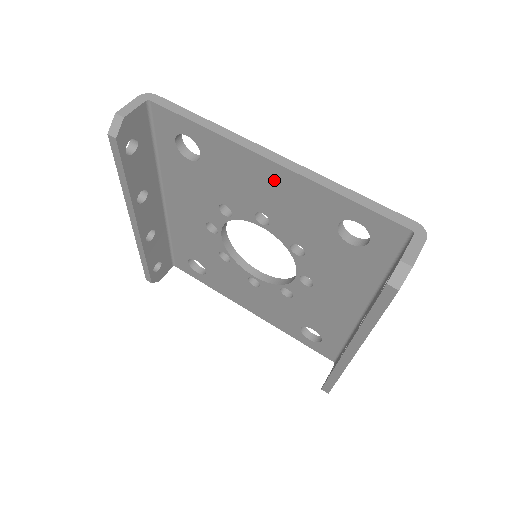
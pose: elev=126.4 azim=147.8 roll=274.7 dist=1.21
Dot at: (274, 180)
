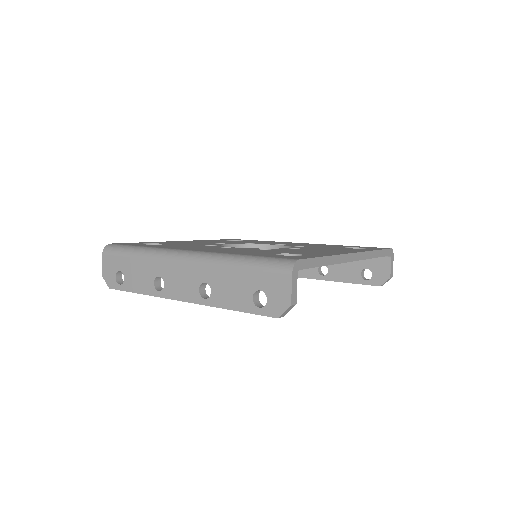
Dot at: occluded
